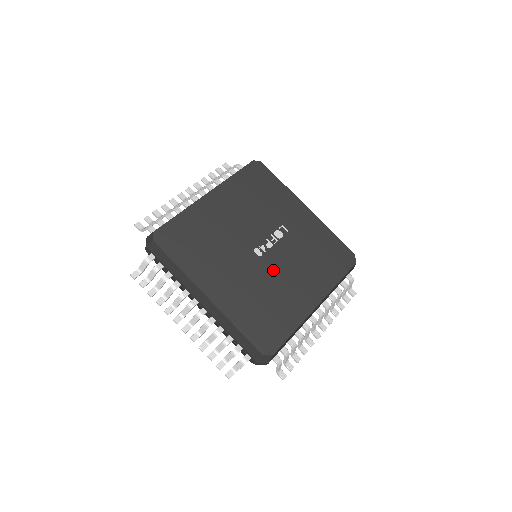
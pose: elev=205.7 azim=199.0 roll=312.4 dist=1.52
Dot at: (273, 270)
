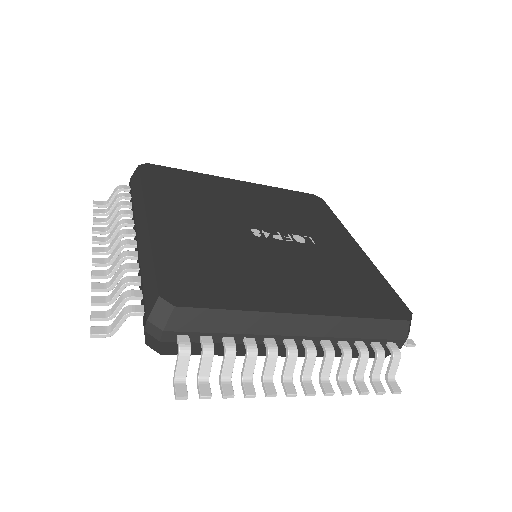
Dot at: (263, 252)
